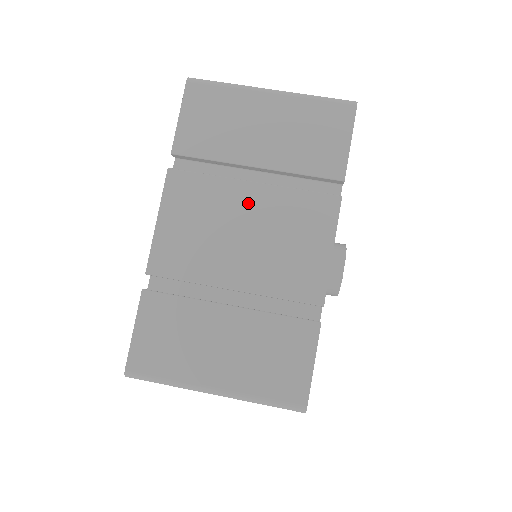
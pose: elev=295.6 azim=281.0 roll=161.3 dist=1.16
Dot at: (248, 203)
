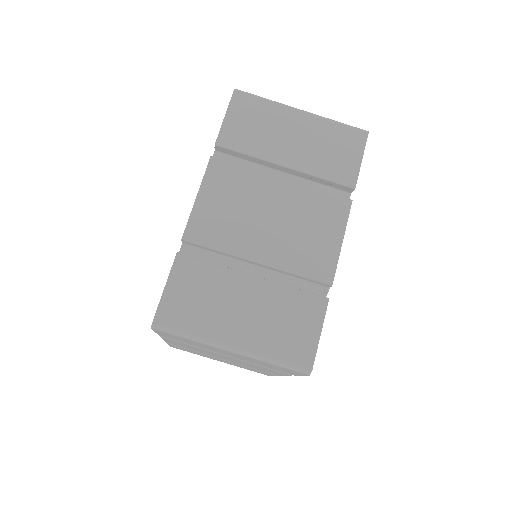
Dot at: (276, 194)
